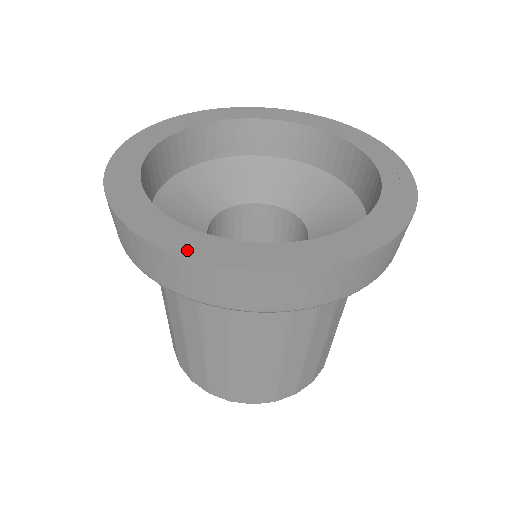
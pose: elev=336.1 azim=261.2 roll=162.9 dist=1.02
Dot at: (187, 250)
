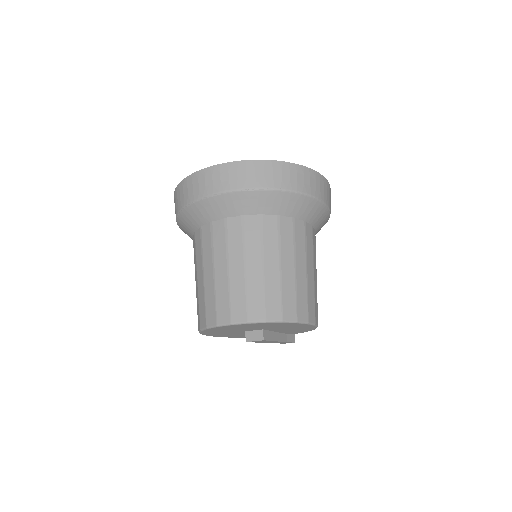
Dot at: occluded
